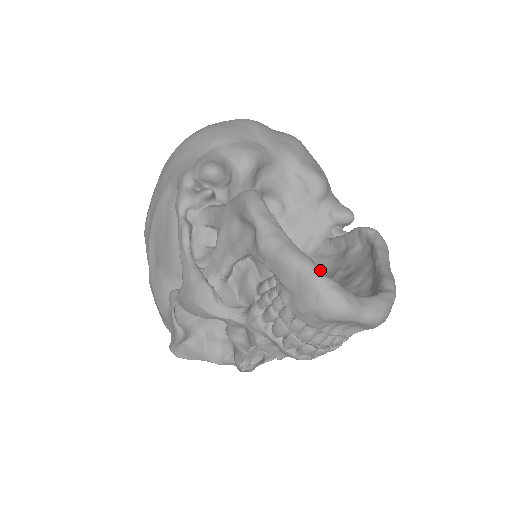
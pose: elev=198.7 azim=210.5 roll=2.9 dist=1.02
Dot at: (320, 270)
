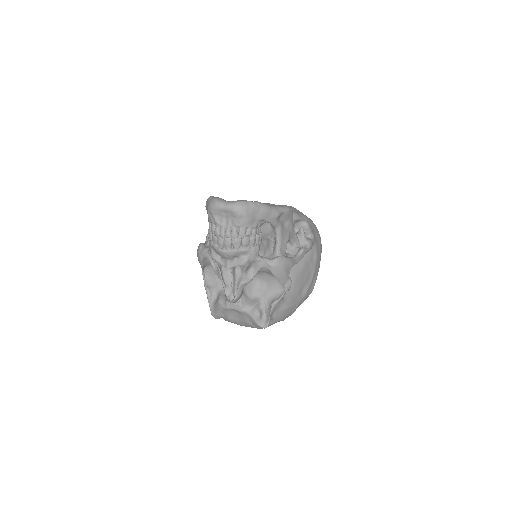
Dot at: occluded
